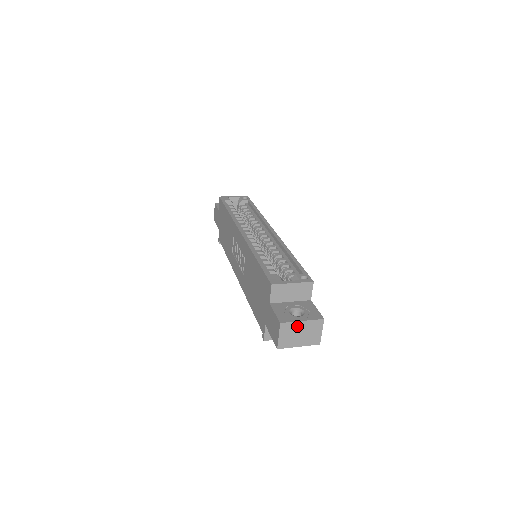
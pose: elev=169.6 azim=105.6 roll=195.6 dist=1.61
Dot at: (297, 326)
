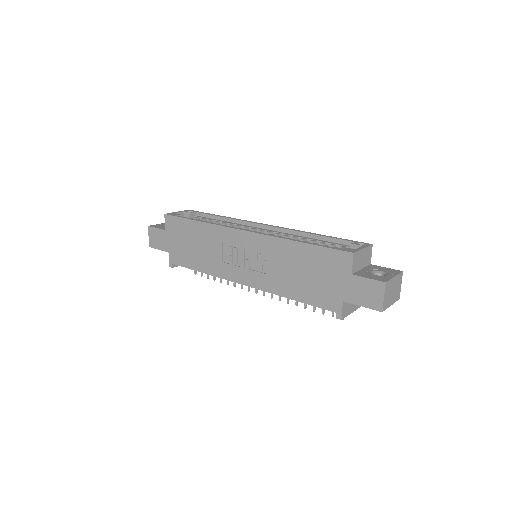
Dot at: (392, 283)
